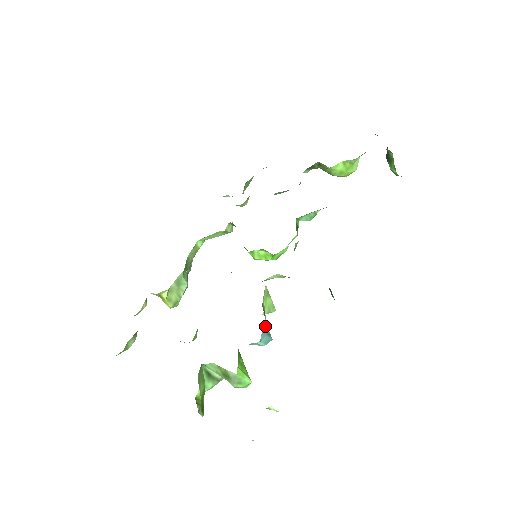
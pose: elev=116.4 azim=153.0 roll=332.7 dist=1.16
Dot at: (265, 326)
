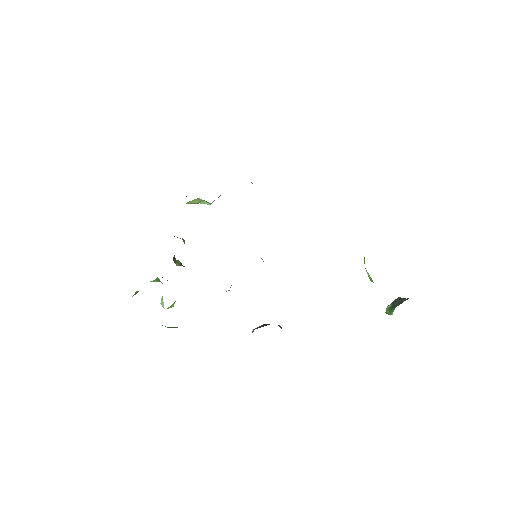
Dot at: occluded
